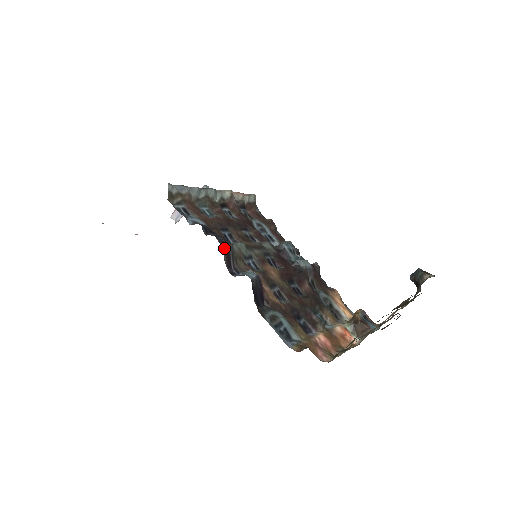
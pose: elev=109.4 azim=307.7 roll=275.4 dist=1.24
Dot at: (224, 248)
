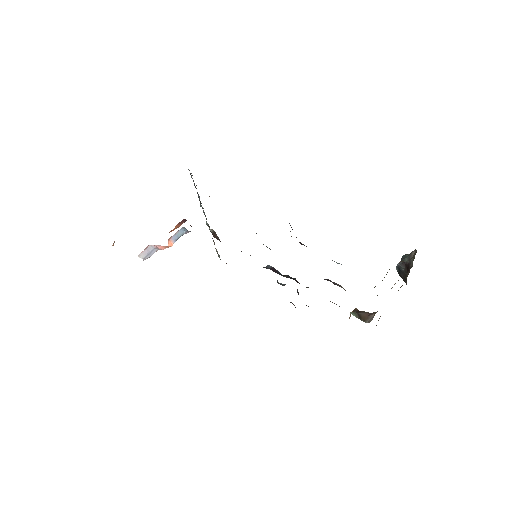
Dot at: occluded
